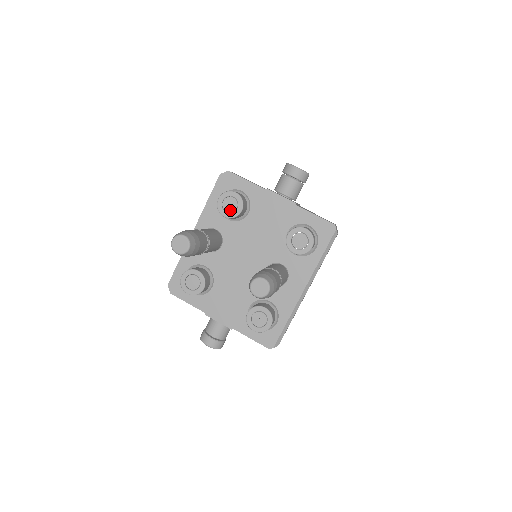
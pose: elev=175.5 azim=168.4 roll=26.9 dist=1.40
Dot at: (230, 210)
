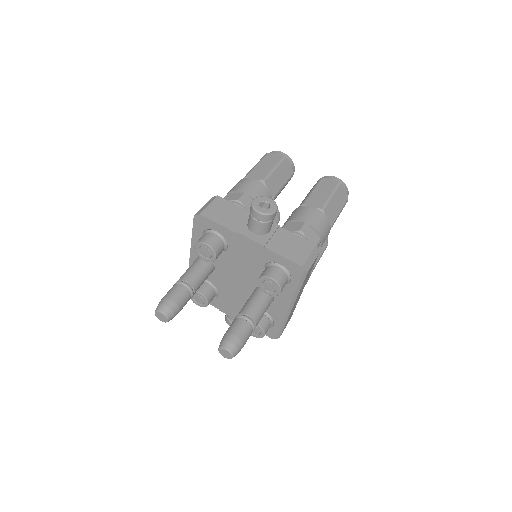
Dot at: (206, 256)
